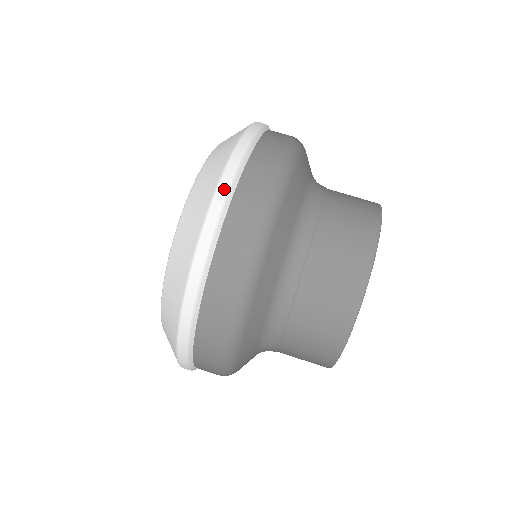
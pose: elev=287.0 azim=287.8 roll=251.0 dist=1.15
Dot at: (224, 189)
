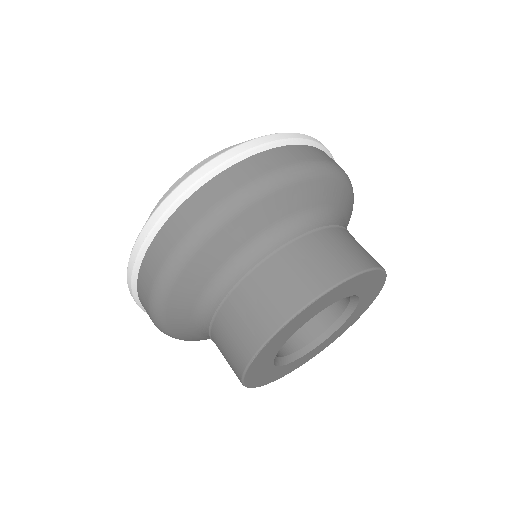
Dot at: (320, 143)
